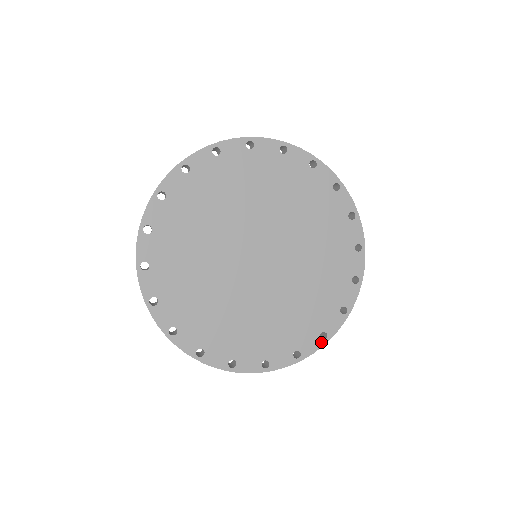
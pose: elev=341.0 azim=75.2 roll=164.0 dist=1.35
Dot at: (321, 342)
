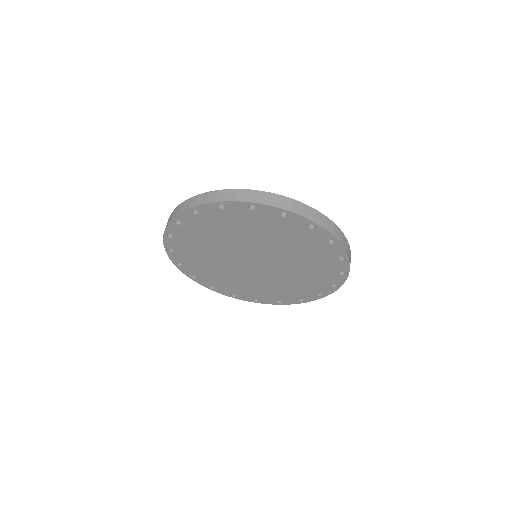
Dot at: (299, 302)
